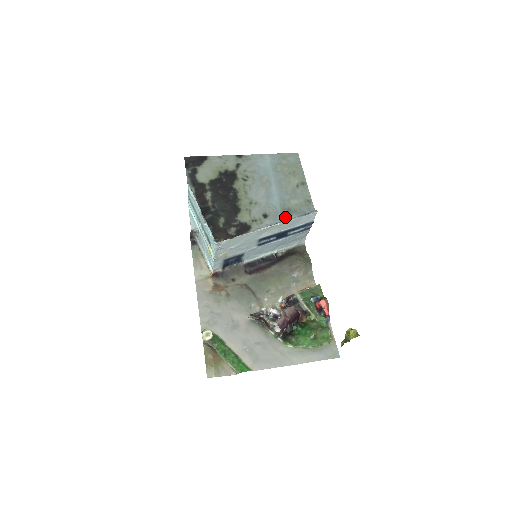
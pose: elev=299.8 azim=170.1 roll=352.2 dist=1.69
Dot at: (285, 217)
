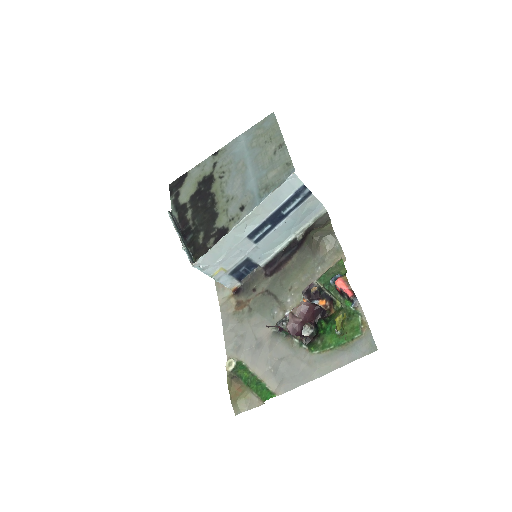
Dot at: (262, 198)
